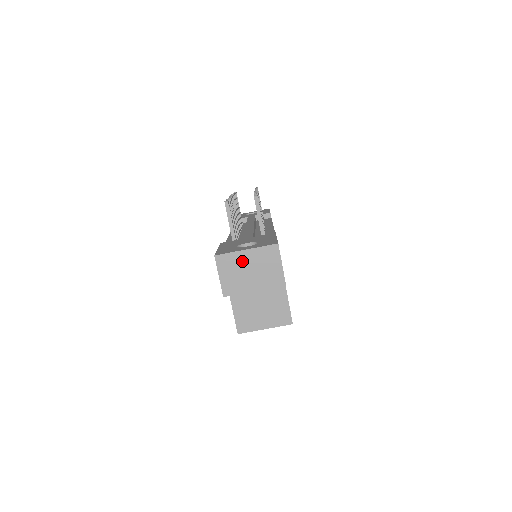
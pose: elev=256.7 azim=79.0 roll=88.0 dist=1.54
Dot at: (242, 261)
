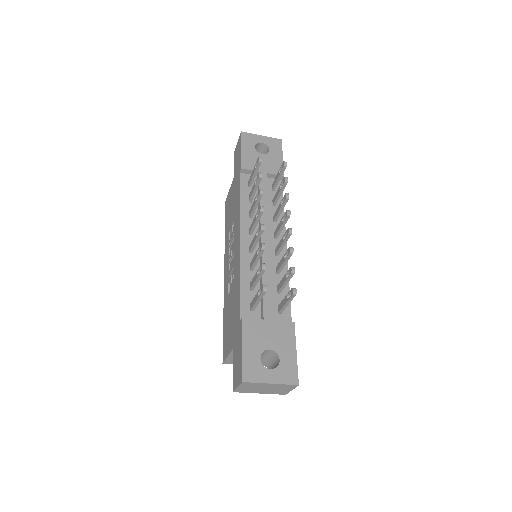
Dot at: (263, 386)
